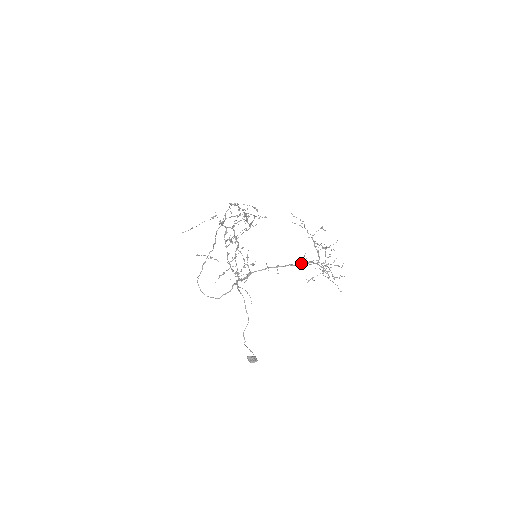
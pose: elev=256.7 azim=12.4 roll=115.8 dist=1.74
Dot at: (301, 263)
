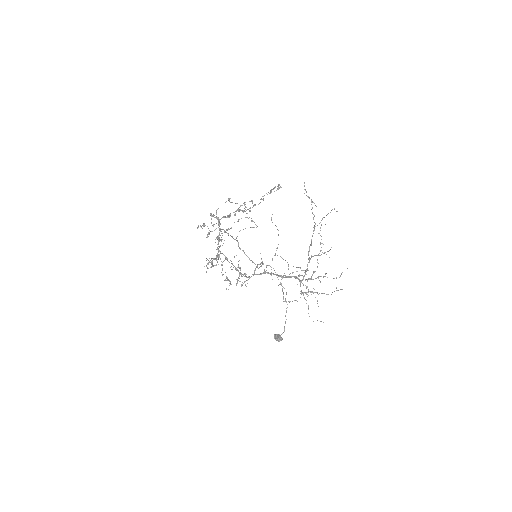
Dot at: (288, 276)
